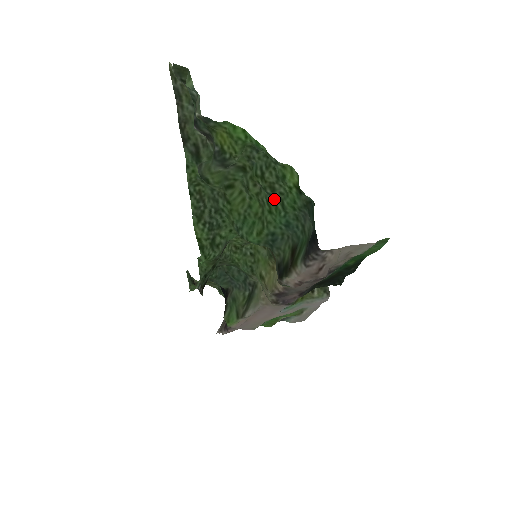
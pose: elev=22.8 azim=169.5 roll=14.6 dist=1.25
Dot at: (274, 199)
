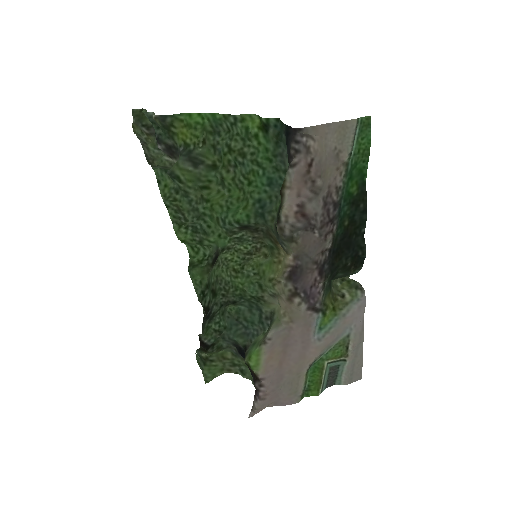
Dot at: (248, 166)
